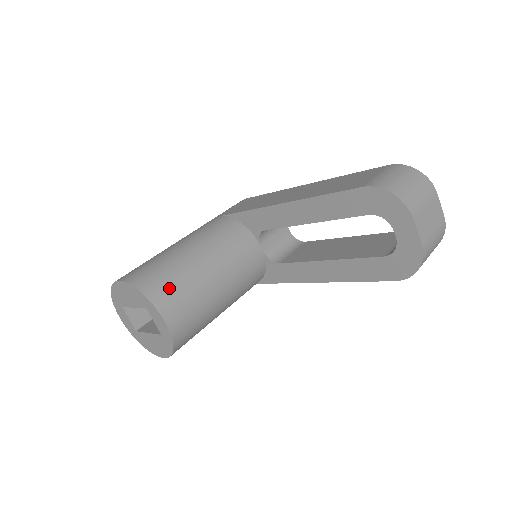
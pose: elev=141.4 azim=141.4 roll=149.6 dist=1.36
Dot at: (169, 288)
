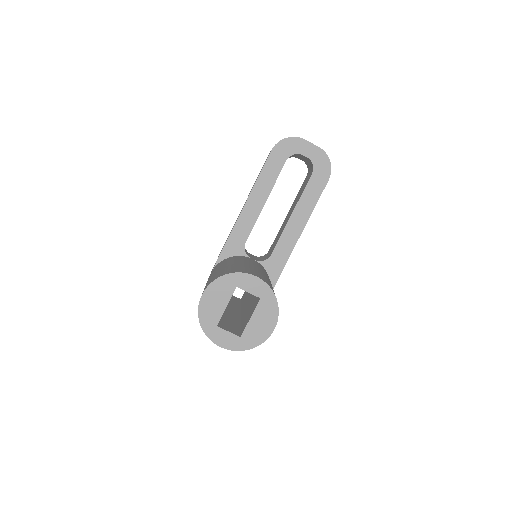
Dot at: (236, 269)
